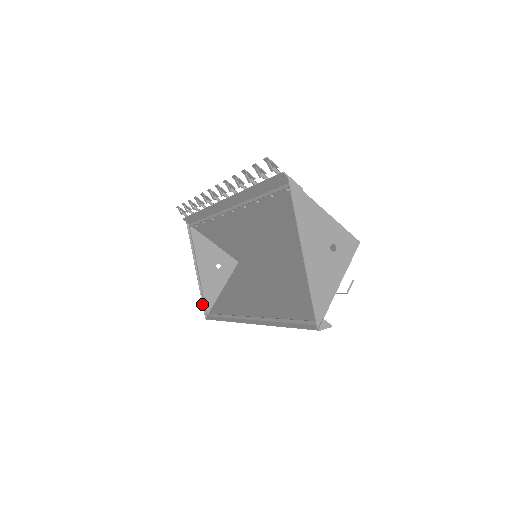
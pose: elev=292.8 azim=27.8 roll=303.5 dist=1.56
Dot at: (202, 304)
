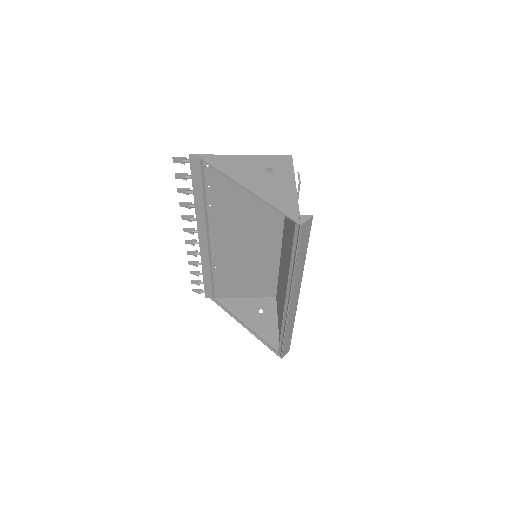
Dot at: (269, 348)
